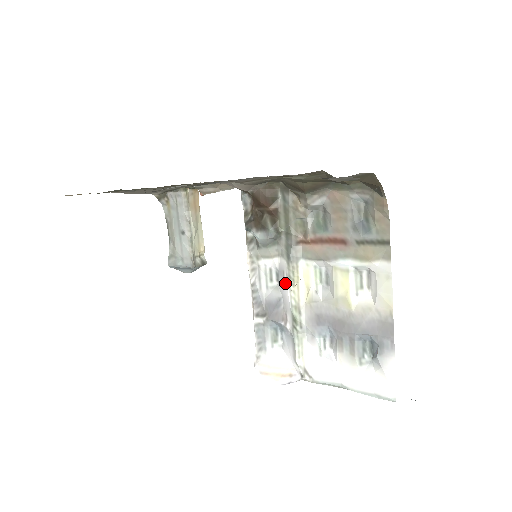
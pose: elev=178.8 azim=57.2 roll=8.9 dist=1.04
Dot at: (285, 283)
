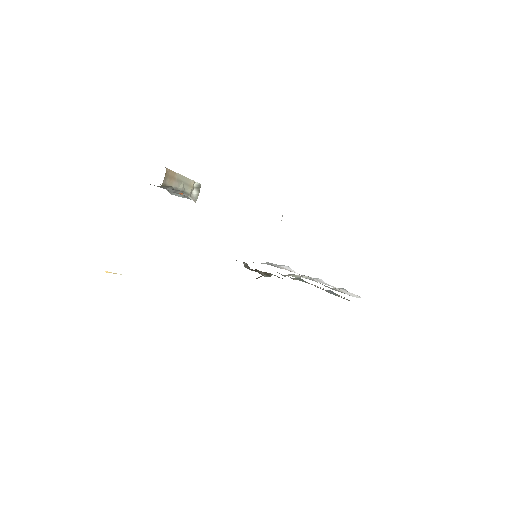
Dot at: occluded
